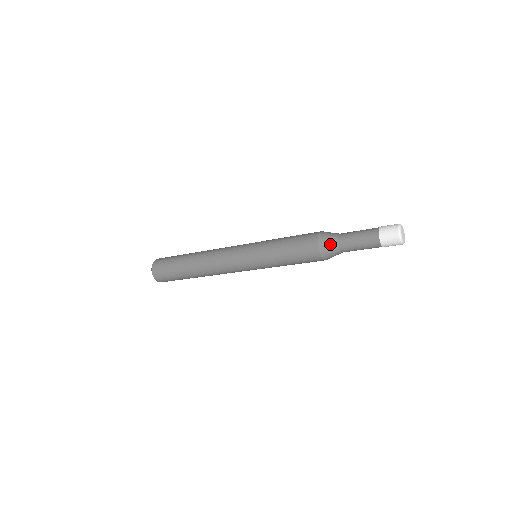
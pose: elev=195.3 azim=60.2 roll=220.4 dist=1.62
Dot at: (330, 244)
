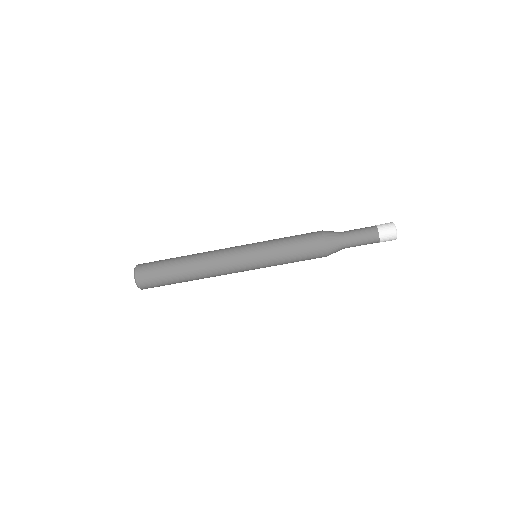
Dot at: (335, 237)
